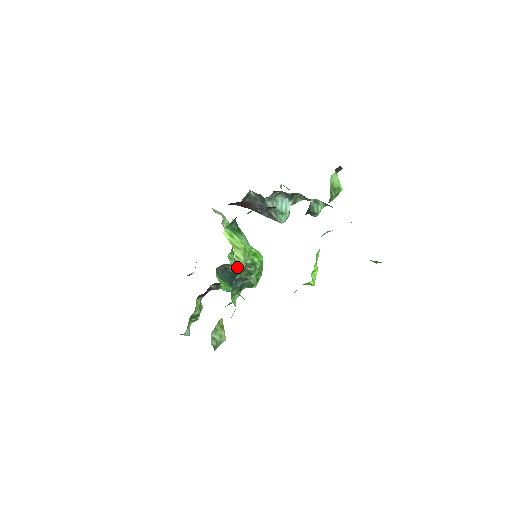
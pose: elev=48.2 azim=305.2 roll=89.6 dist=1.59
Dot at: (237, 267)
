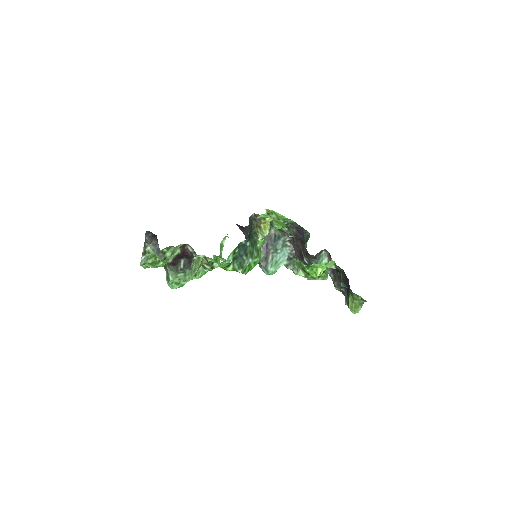
Dot at: (252, 238)
